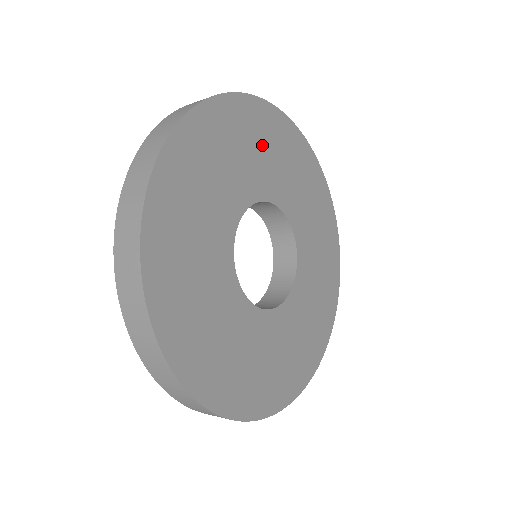
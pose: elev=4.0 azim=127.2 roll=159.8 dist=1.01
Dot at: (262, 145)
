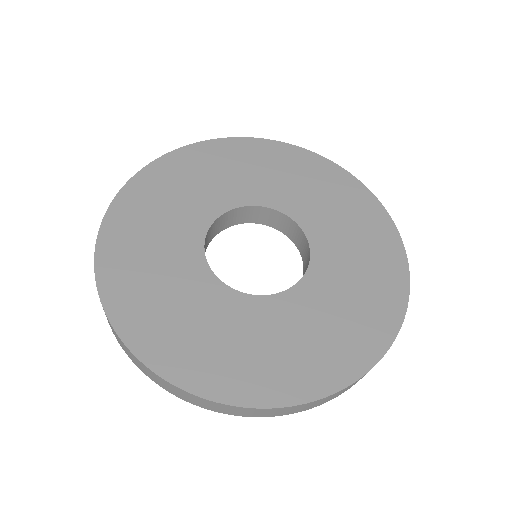
Dot at: (326, 194)
